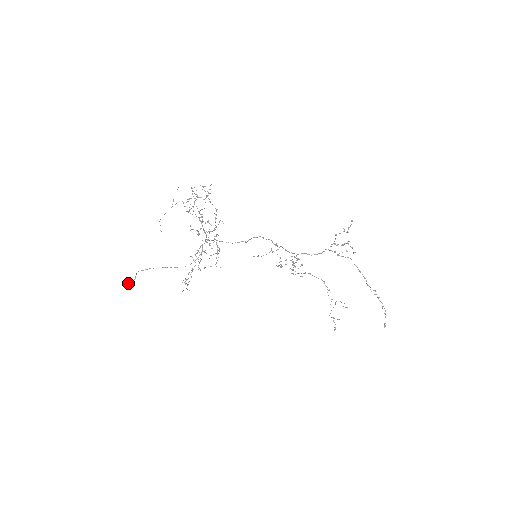
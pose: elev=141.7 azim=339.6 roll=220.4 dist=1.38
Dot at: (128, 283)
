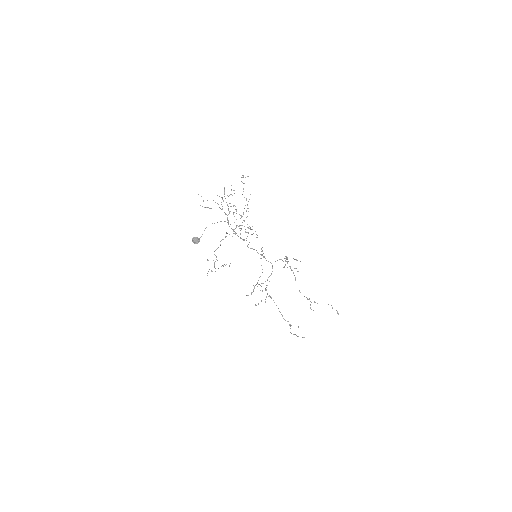
Dot at: (196, 239)
